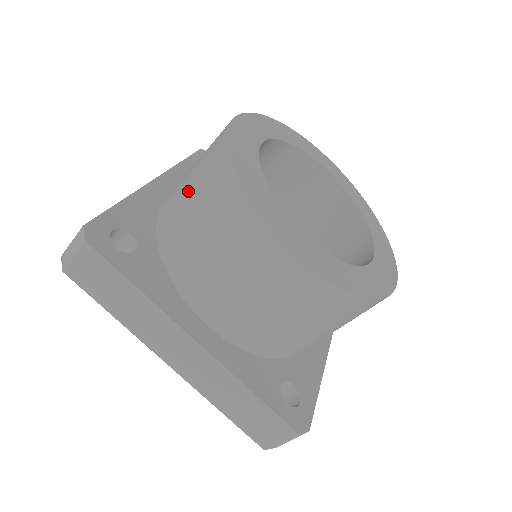
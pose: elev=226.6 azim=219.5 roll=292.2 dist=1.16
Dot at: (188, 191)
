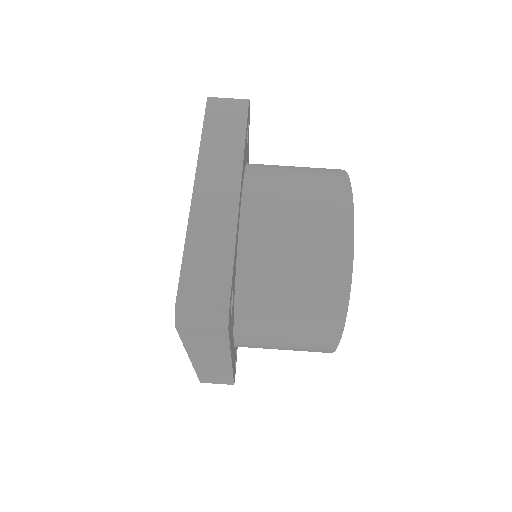
Dot at: occluded
